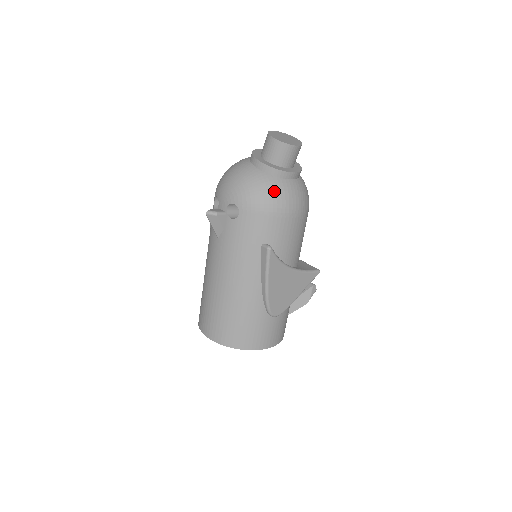
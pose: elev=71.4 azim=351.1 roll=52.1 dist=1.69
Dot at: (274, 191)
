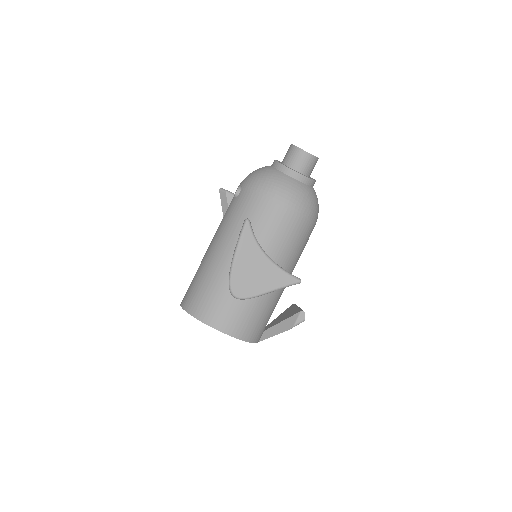
Dot at: (272, 178)
